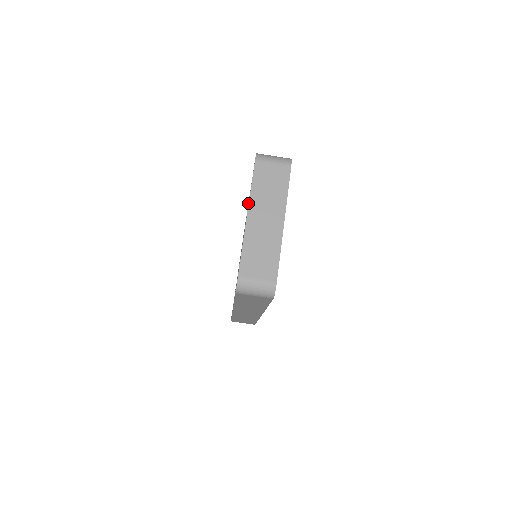
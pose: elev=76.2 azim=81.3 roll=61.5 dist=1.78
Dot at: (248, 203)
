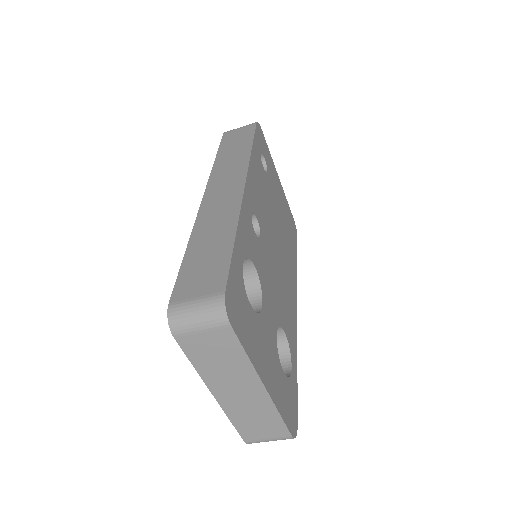
Dot at: occluded
